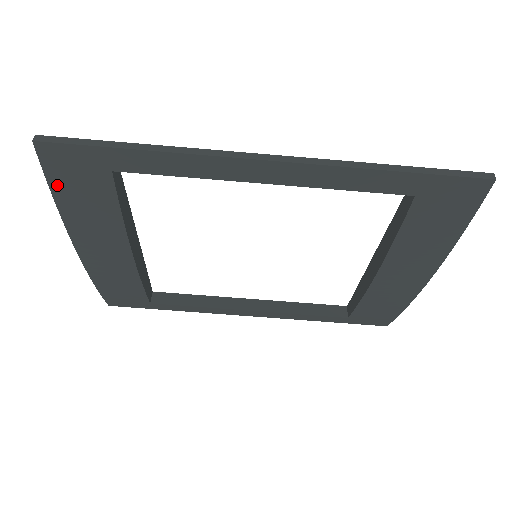
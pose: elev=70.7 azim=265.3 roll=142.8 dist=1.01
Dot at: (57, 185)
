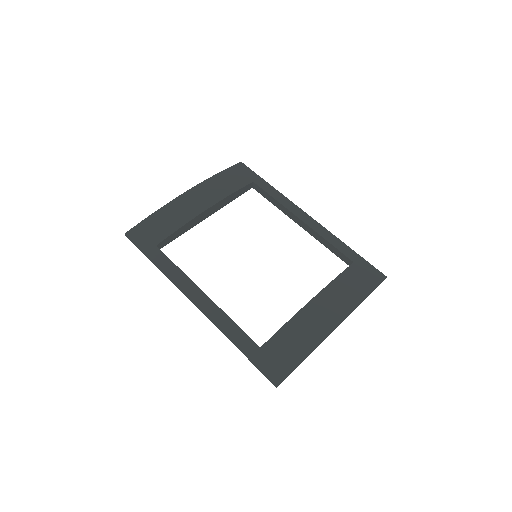
Dot at: (228, 171)
